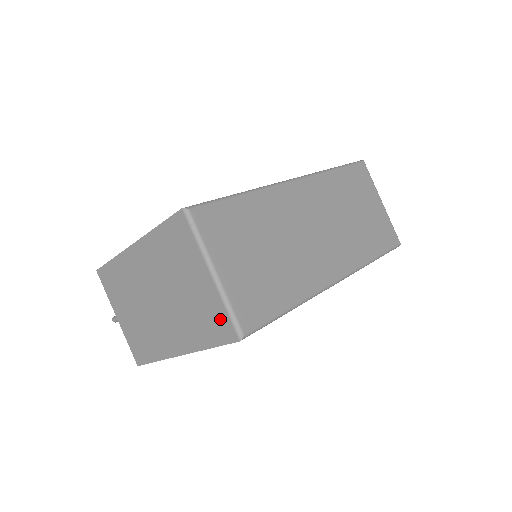
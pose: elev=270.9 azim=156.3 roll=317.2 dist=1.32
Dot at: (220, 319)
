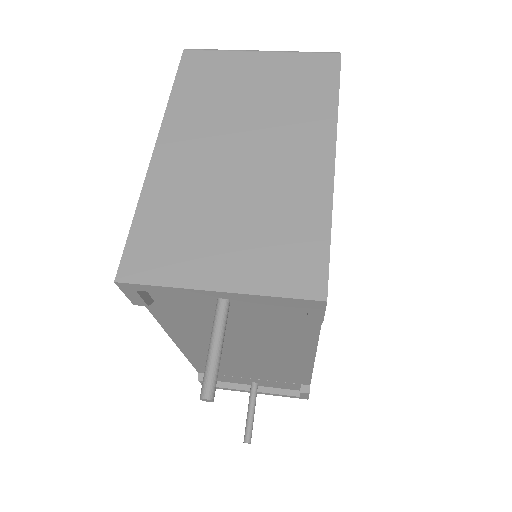
Dot at: (309, 64)
